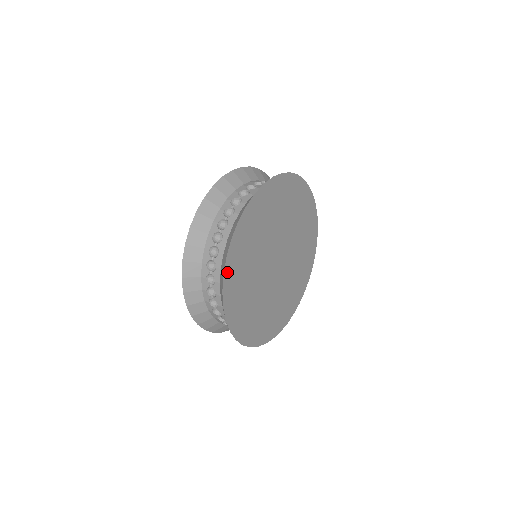
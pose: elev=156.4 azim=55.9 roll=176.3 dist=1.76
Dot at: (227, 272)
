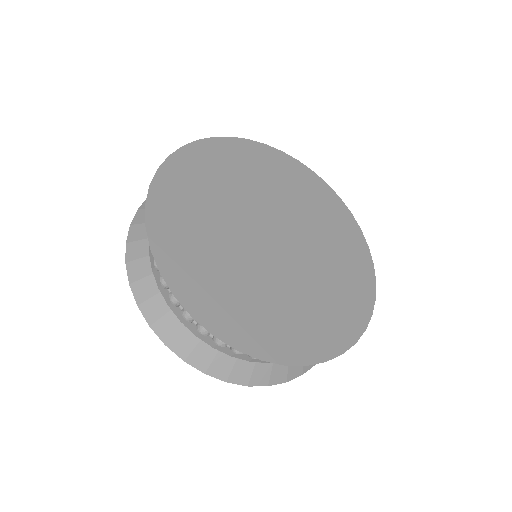
Dot at: (203, 146)
